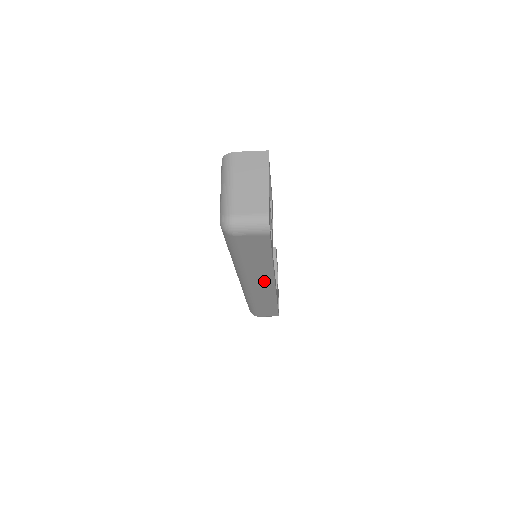
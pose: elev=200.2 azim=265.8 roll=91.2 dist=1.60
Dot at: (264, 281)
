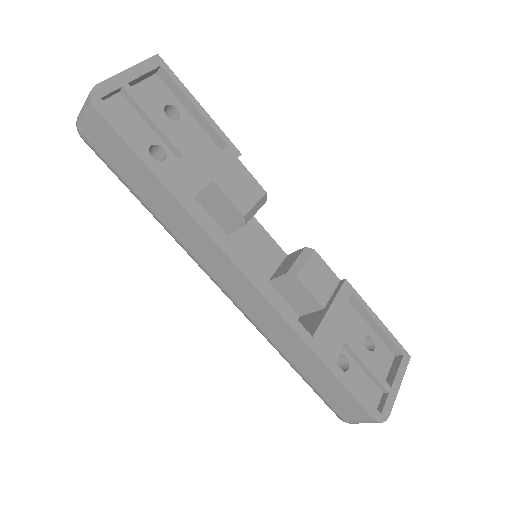
Dot at: (221, 264)
